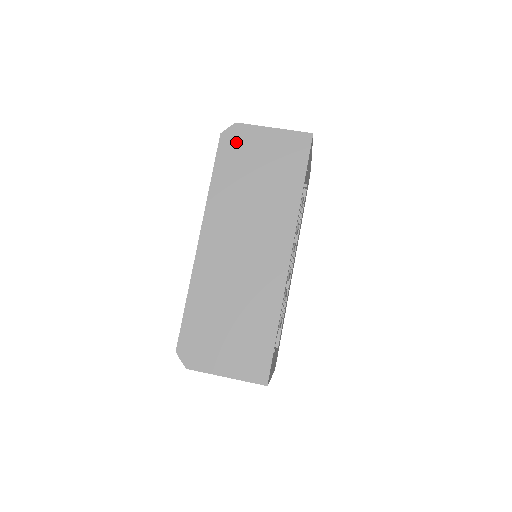
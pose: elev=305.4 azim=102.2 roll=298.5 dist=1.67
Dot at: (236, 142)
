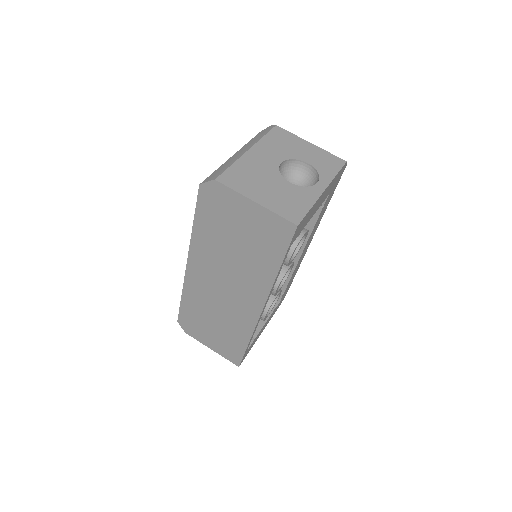
Dot at: (215, 200)
